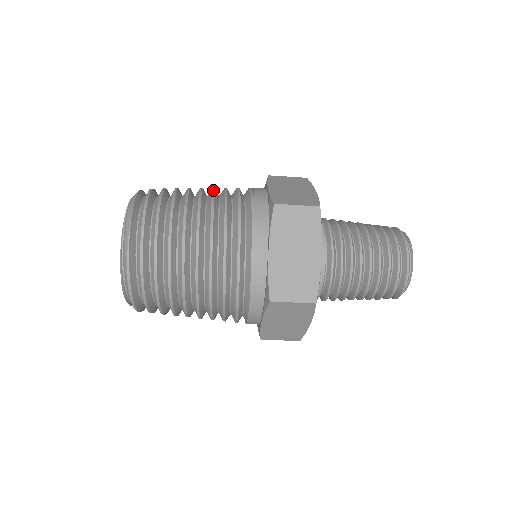
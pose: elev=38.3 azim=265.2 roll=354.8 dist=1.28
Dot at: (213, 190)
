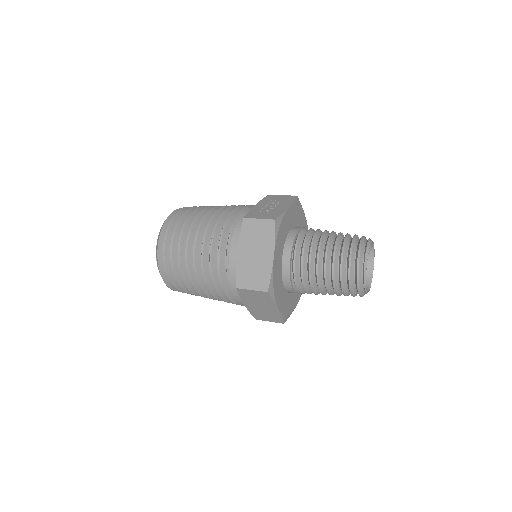
Dot at: (202, 246)
